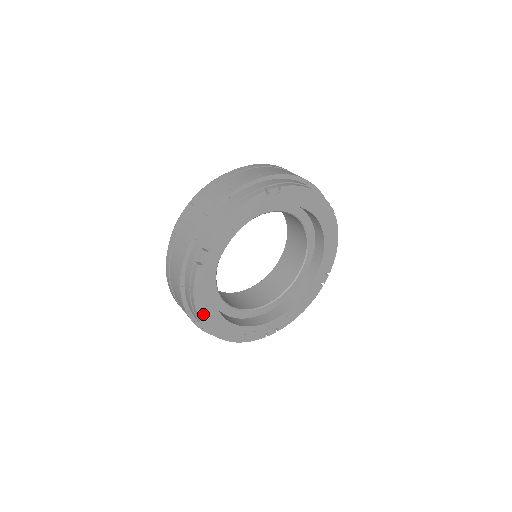
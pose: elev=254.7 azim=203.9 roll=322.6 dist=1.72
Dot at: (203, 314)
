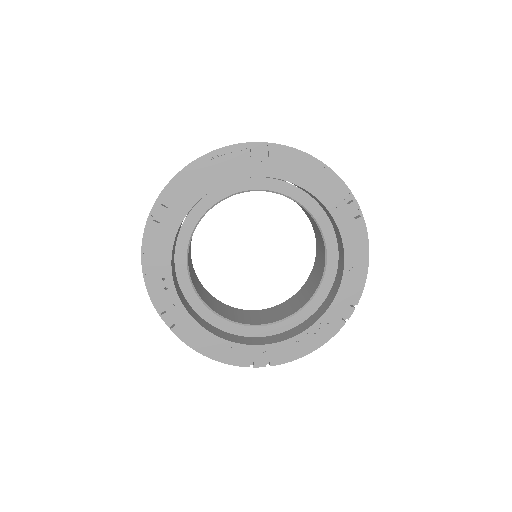
Dot at: (232, 359)
